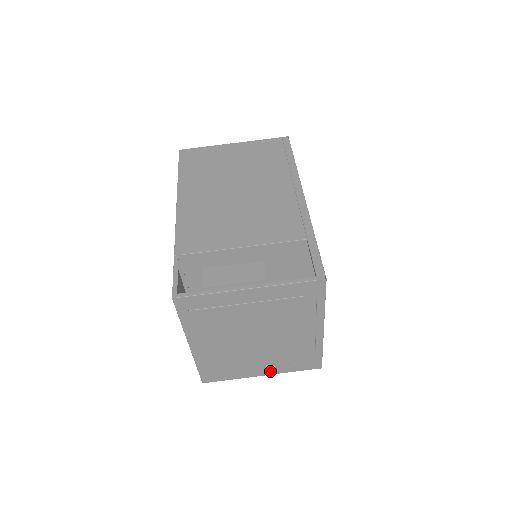
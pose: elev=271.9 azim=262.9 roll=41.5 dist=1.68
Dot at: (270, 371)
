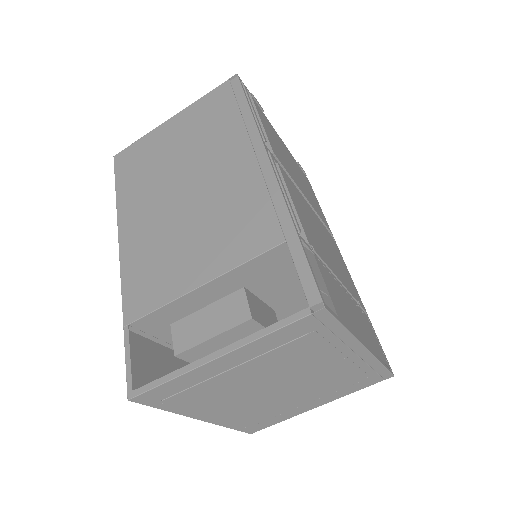
Dot at: (326, 400)
